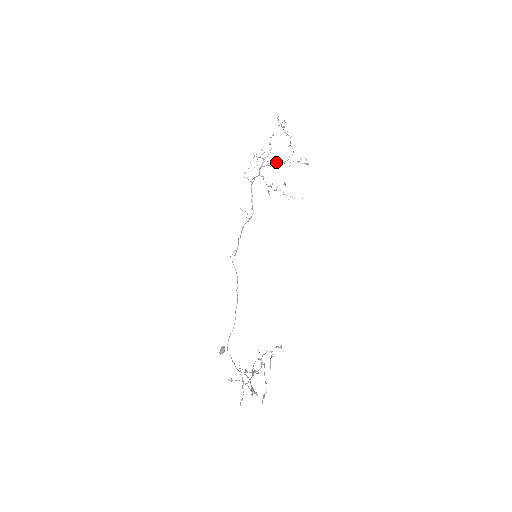
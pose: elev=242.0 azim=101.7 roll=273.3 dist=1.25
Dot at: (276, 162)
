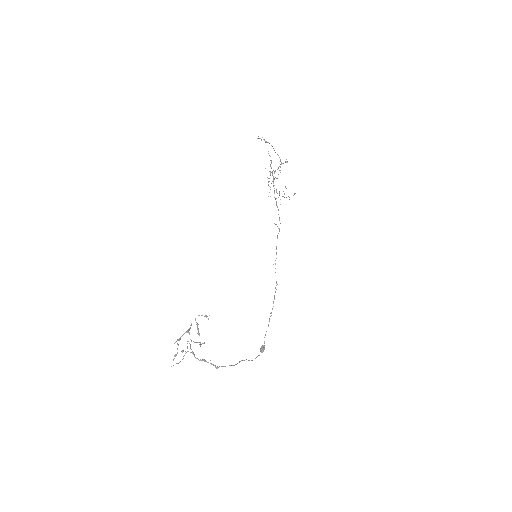
Dot at: occluded
